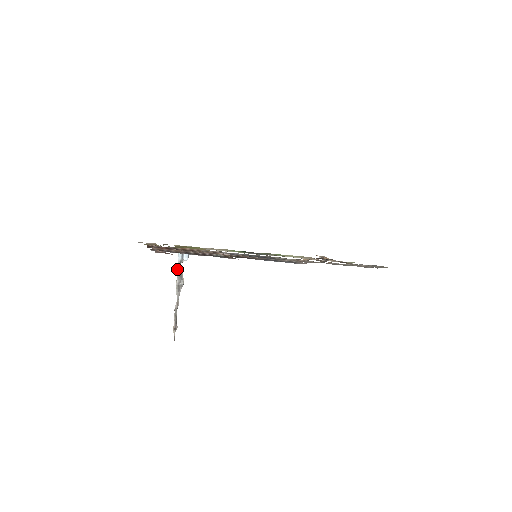
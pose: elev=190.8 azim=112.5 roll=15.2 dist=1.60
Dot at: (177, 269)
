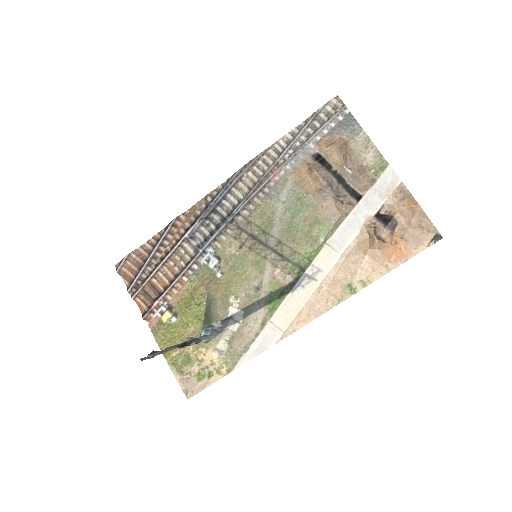
Dot at: (191, 344)
